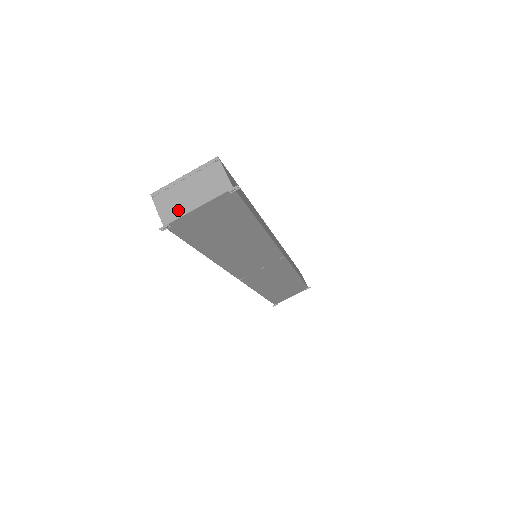
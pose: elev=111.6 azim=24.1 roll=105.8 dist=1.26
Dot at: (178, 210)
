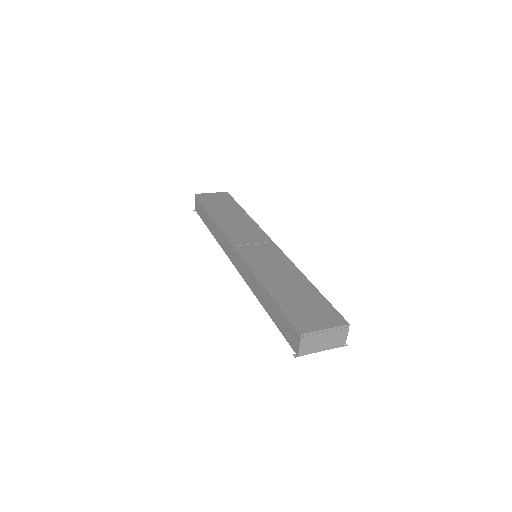
Dot at: (311, 350)
